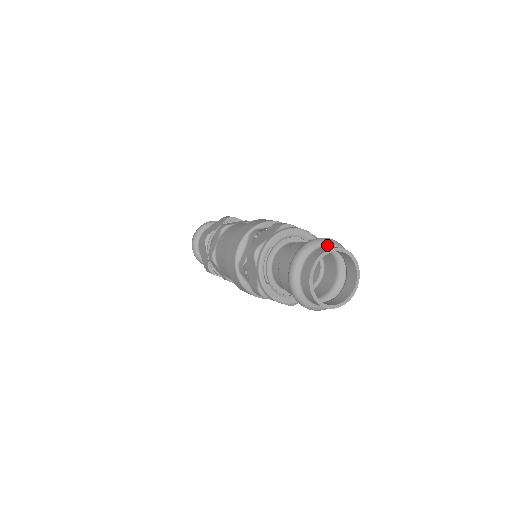
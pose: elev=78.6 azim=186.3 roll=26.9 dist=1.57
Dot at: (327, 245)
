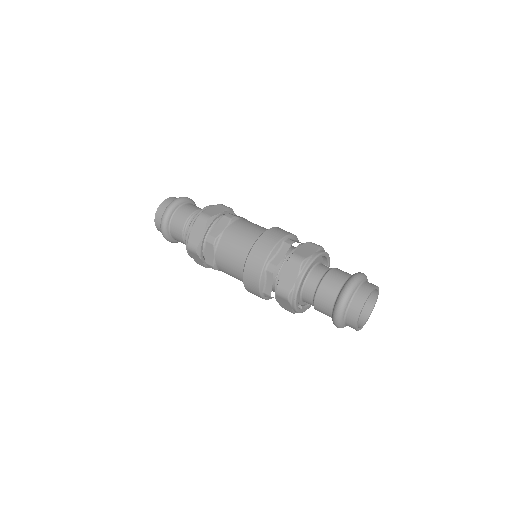
Dot at: (357, 289)
